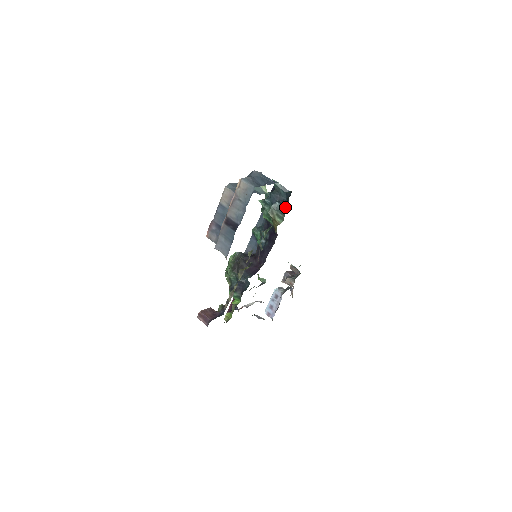
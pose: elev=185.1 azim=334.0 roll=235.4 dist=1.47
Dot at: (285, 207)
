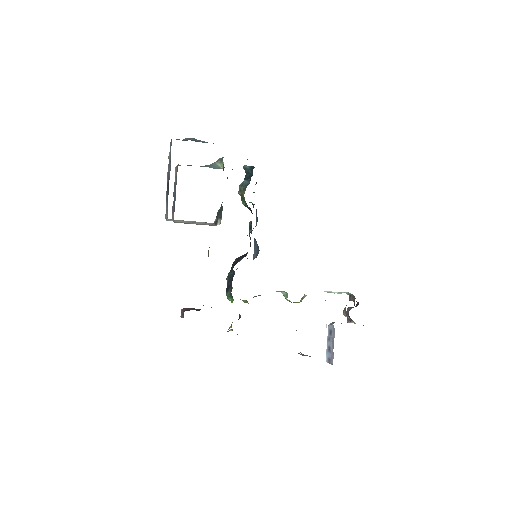
Dot at: (250, 180)
